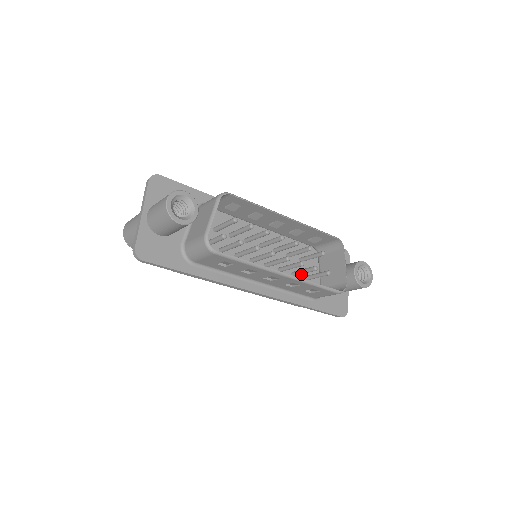
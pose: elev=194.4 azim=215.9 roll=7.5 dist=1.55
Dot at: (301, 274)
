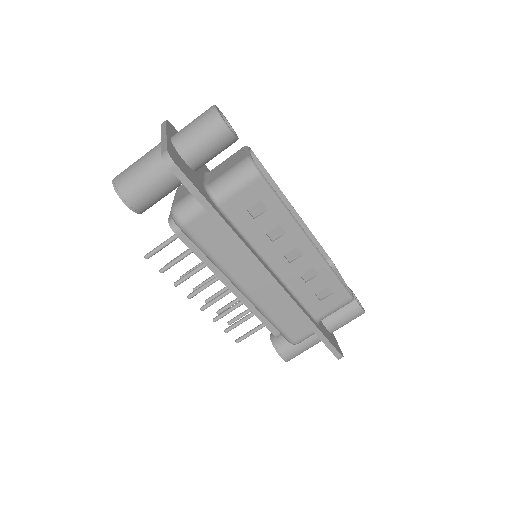
Dot at: occluded
